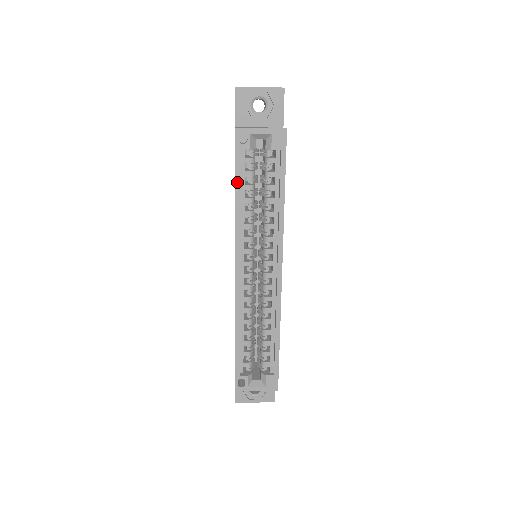
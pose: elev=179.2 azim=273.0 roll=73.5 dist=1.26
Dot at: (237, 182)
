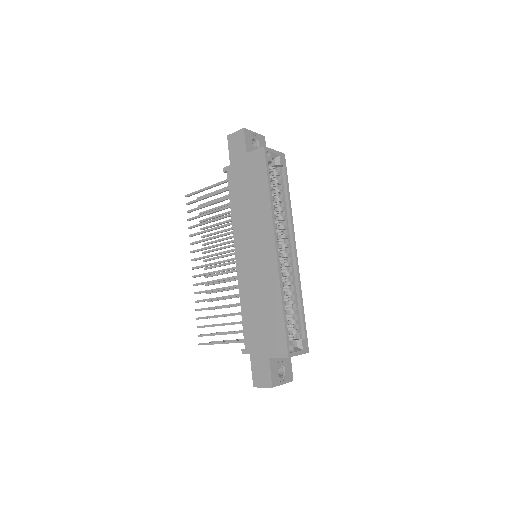
Dot at: (269, 182)
